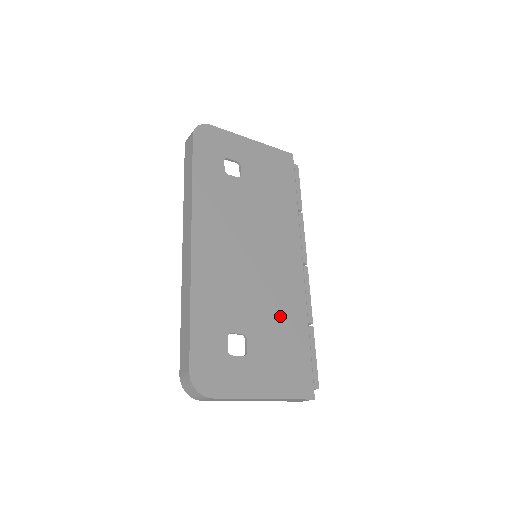
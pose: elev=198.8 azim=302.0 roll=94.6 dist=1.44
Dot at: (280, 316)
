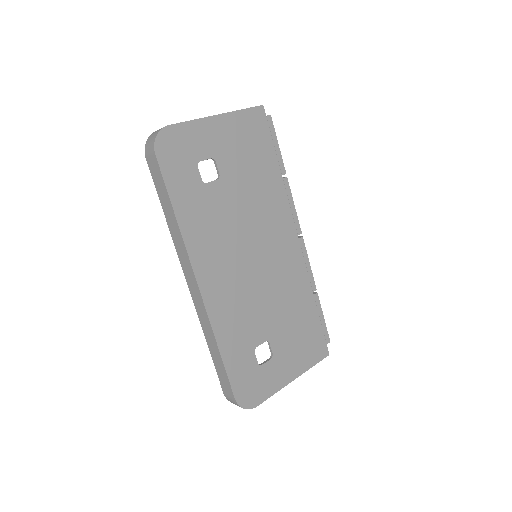
Dot at: (290, 305)
